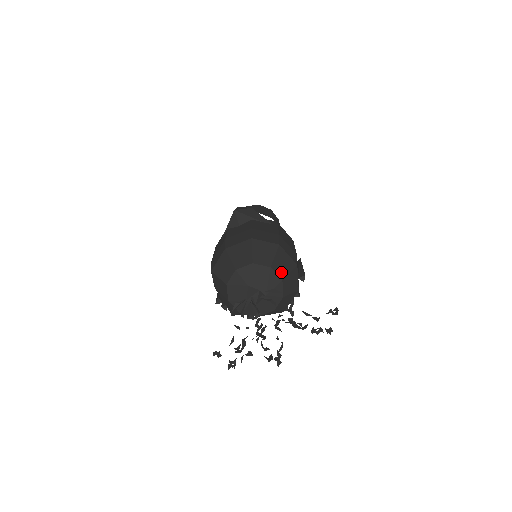
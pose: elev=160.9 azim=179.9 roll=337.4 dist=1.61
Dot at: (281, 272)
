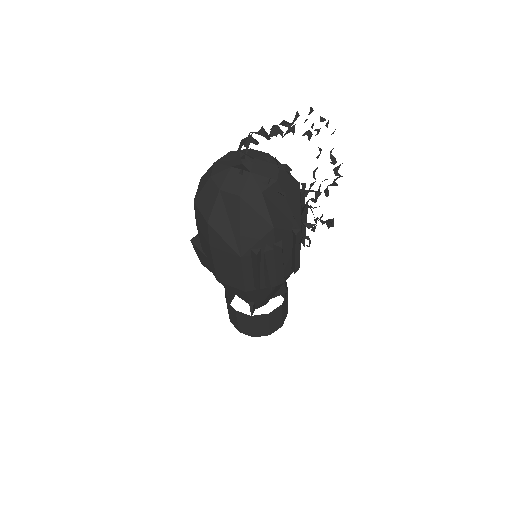
Dot at: occluded
